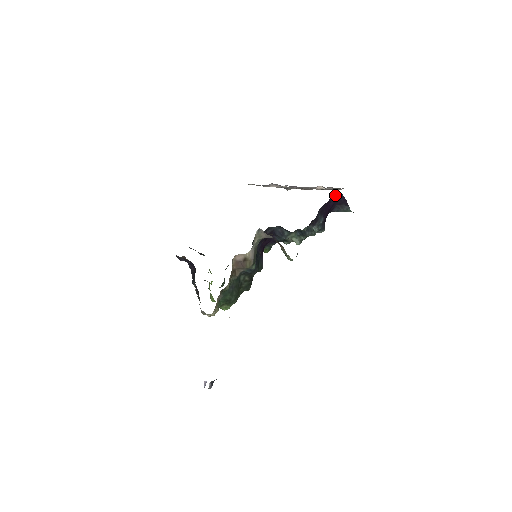
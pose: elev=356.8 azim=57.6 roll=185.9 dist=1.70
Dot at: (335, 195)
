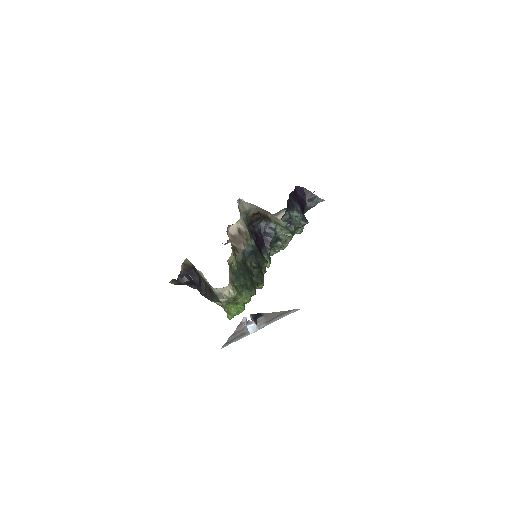
Dot at: (298, 189)
